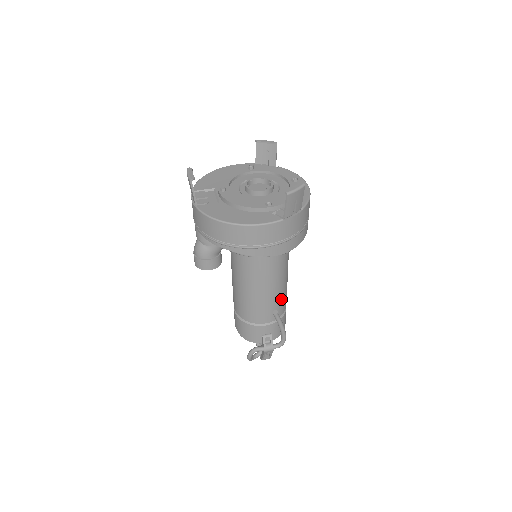
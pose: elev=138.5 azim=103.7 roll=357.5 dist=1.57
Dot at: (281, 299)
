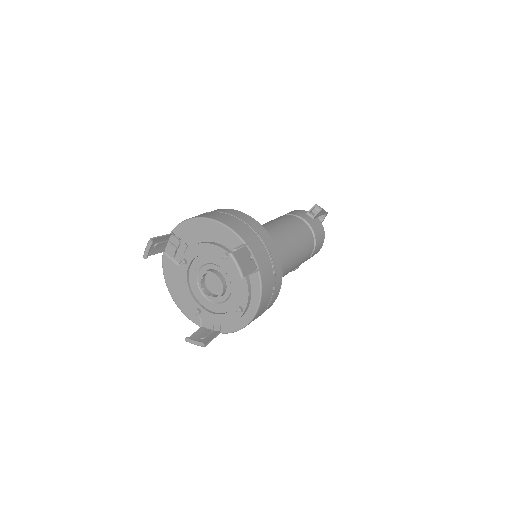
Dot at: occluded
